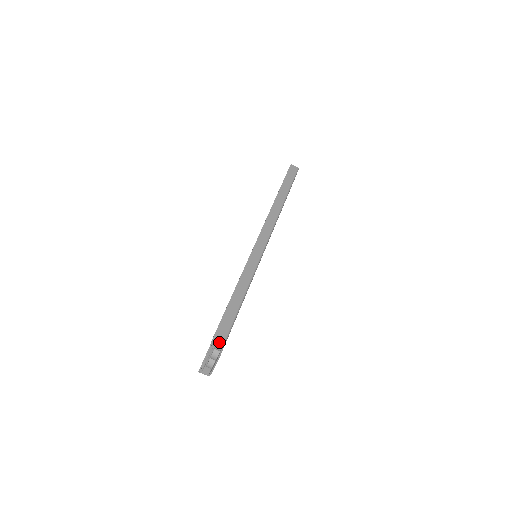
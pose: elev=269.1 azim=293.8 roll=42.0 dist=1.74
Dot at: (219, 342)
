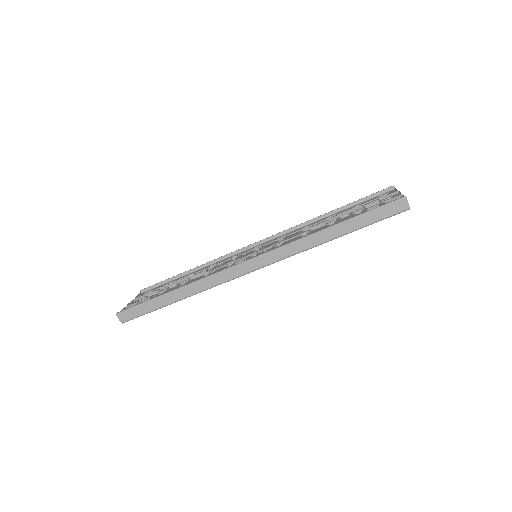
Dot at: (122, 318)
